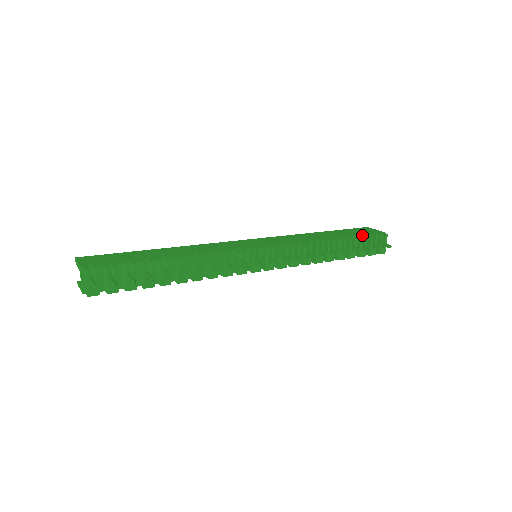
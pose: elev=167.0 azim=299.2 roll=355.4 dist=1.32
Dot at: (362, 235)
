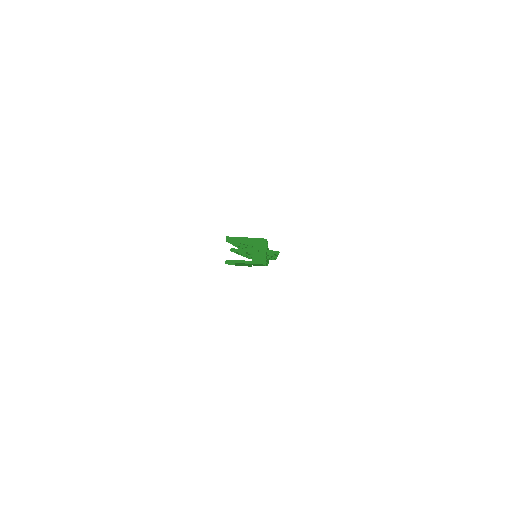
Dot at: occluded
